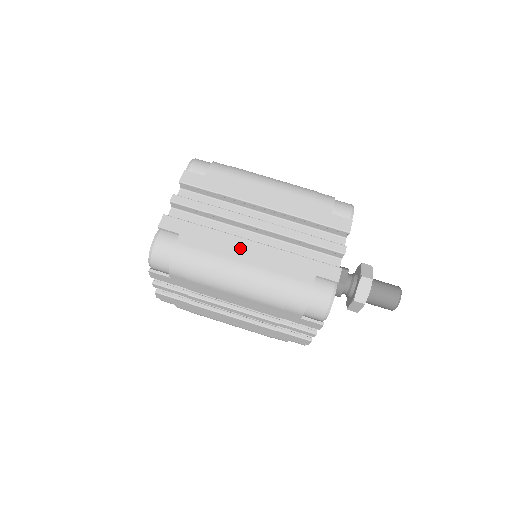
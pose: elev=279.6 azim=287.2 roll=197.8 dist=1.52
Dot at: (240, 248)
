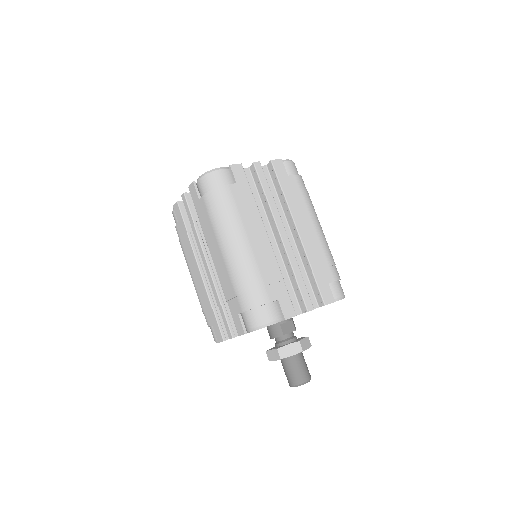
Dot at: (258, 232)
